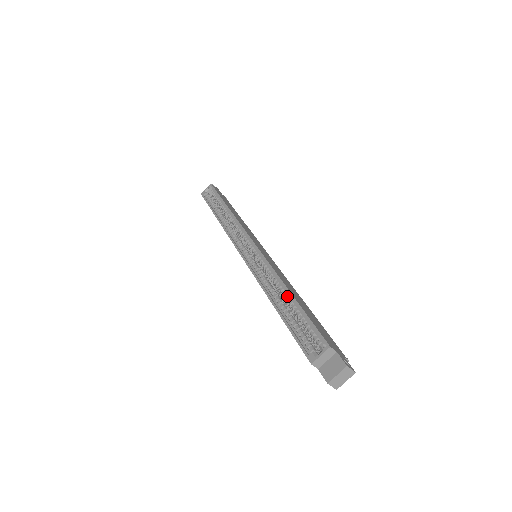
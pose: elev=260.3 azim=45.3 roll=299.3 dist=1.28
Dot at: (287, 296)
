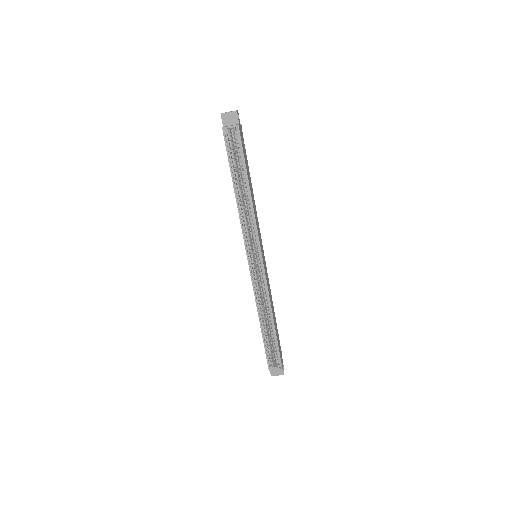
Dot at: (271, 323)
